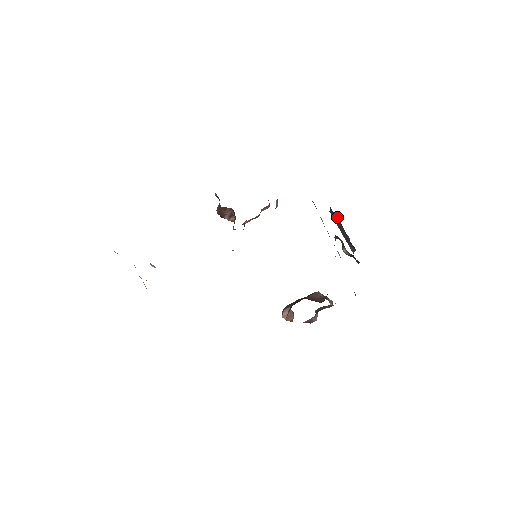
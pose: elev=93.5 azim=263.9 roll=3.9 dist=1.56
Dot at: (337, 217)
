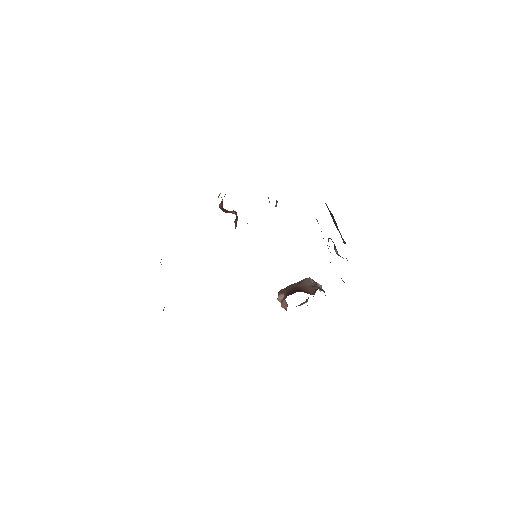
Dot at: (332, 214)
